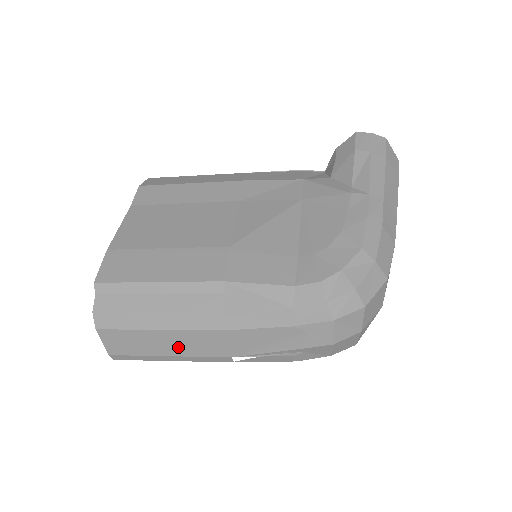
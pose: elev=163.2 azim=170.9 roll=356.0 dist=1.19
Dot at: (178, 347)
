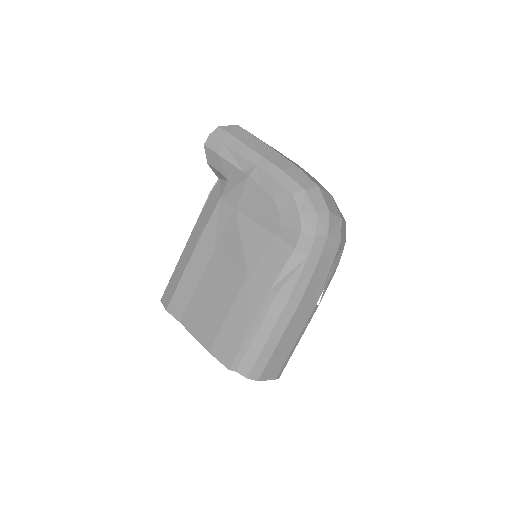
Dot at: (294, 335)
